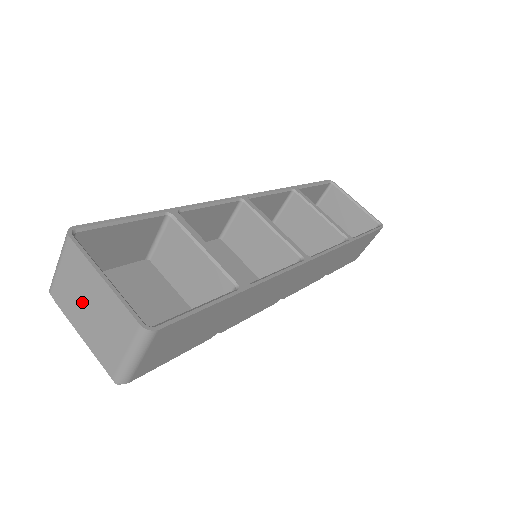
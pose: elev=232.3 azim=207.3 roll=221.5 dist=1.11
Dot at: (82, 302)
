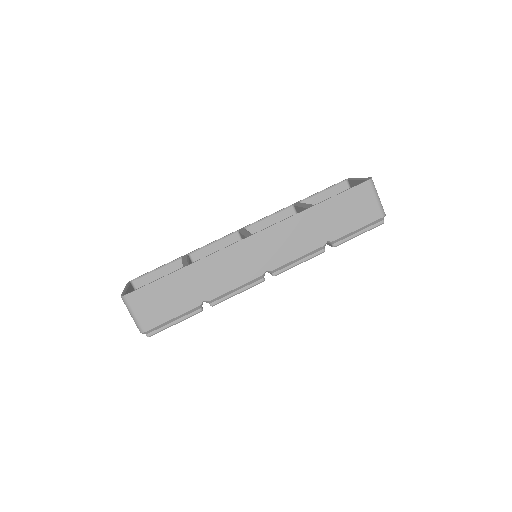
Dot at: occluded
